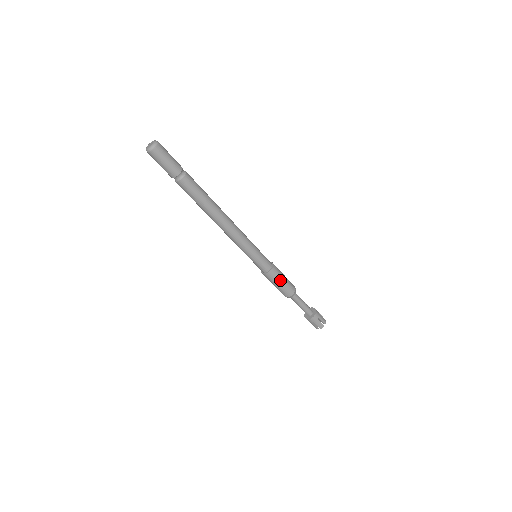
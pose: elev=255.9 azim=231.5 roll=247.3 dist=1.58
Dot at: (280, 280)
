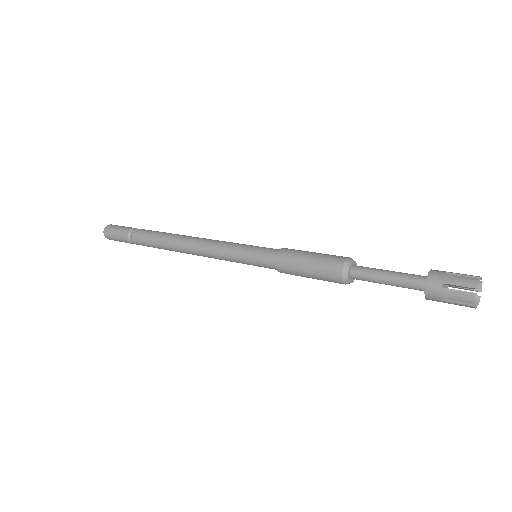
Dot at: (305, 254)
